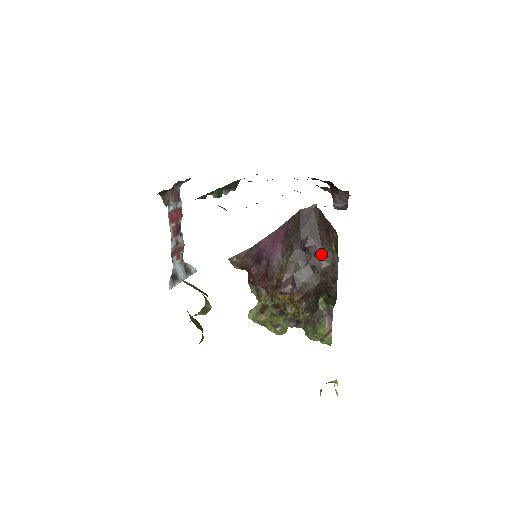
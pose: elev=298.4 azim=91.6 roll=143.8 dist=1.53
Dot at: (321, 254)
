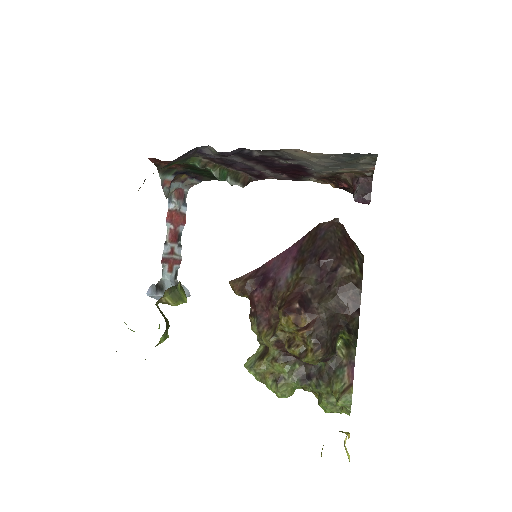
Dot at: (340, 270)
